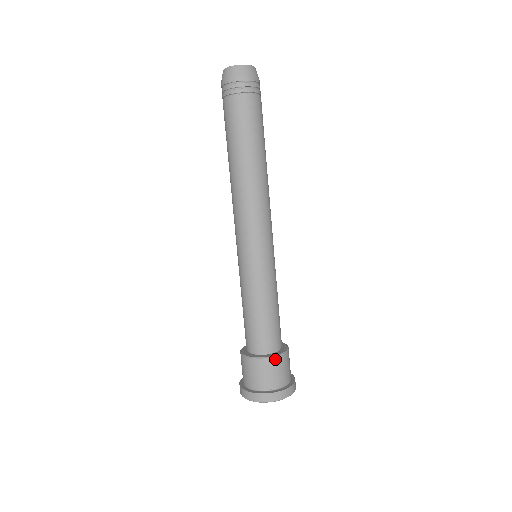
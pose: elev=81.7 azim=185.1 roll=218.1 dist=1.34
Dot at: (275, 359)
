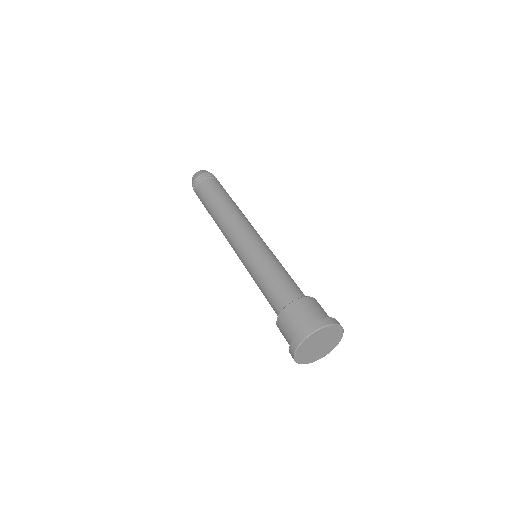
Dot at: (302, 299)
